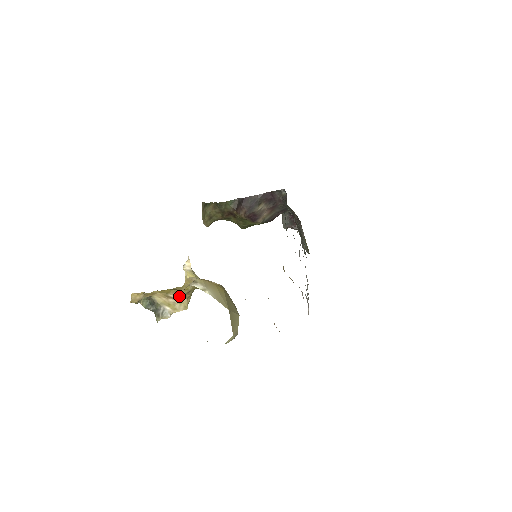
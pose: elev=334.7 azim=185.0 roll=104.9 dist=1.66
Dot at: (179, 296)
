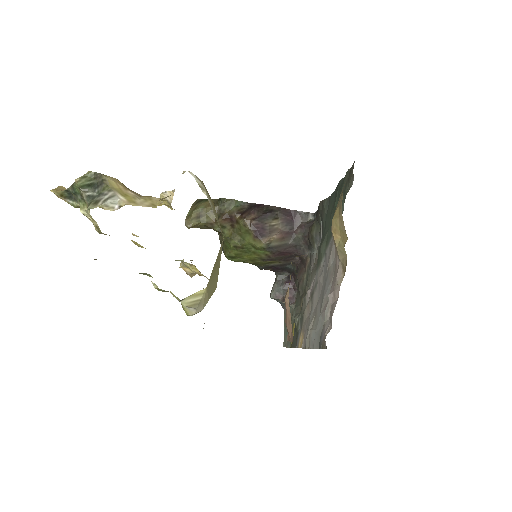
Dot at: (147, 196)
